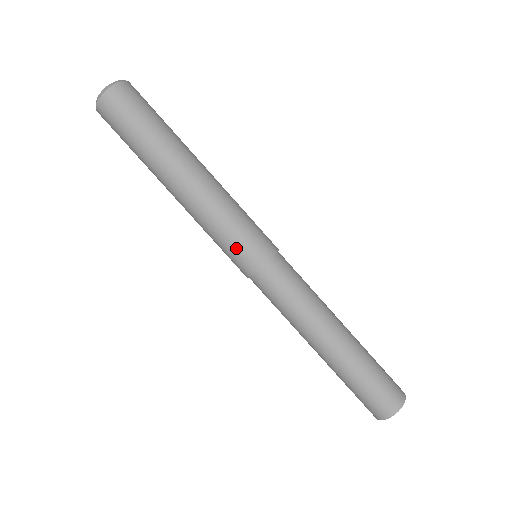
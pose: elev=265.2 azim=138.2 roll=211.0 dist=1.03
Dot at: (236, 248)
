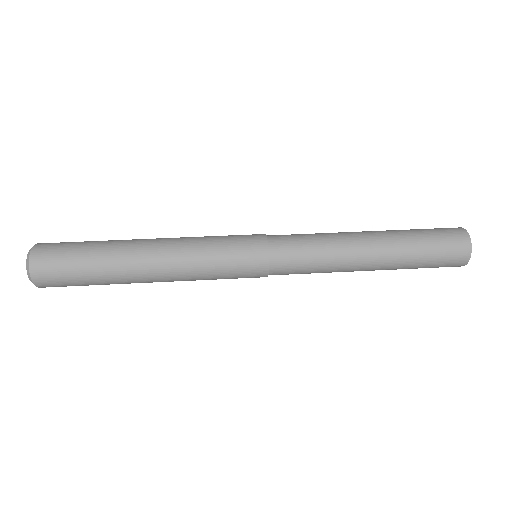
Dot at: (236, 260)
